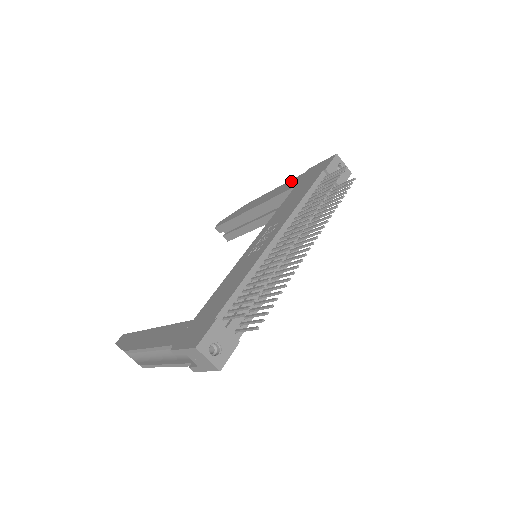
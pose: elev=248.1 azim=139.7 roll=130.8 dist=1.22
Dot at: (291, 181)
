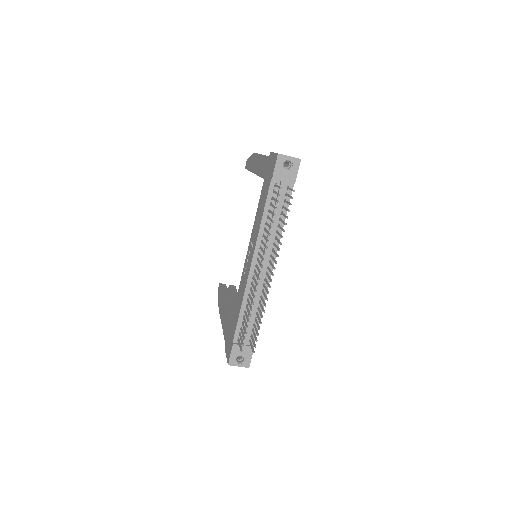
Dot at: (264, 160)
